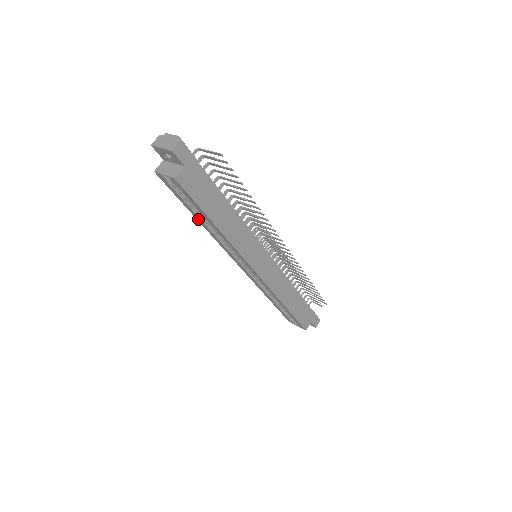
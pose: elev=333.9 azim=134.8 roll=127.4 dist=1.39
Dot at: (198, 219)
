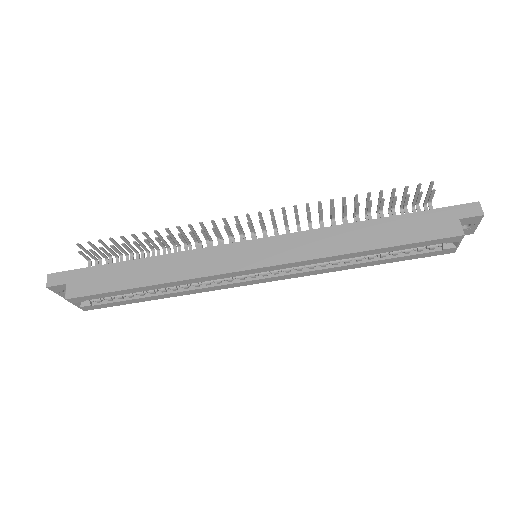
Dot at: (159, 298)
